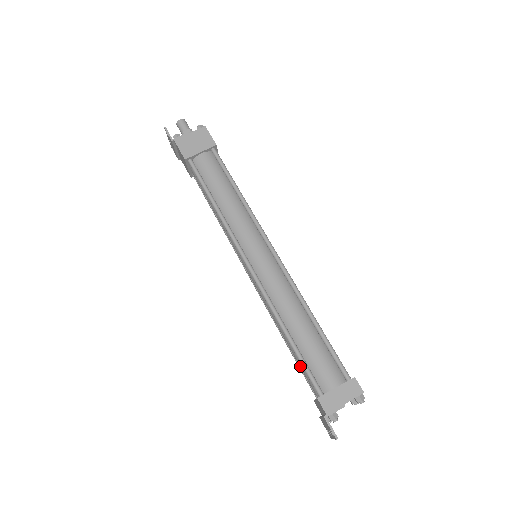
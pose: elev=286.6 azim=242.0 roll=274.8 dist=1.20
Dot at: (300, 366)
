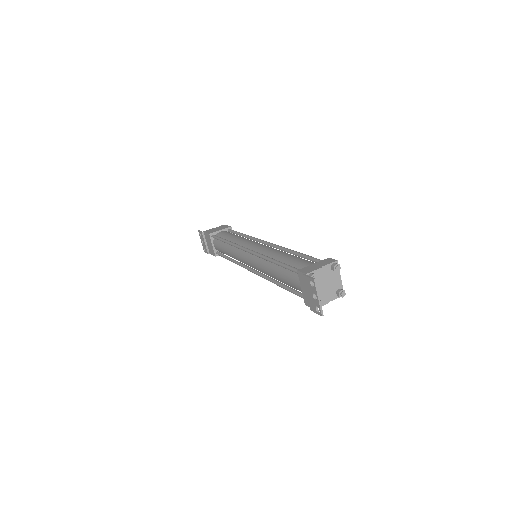
Dot at: (287, 278)
